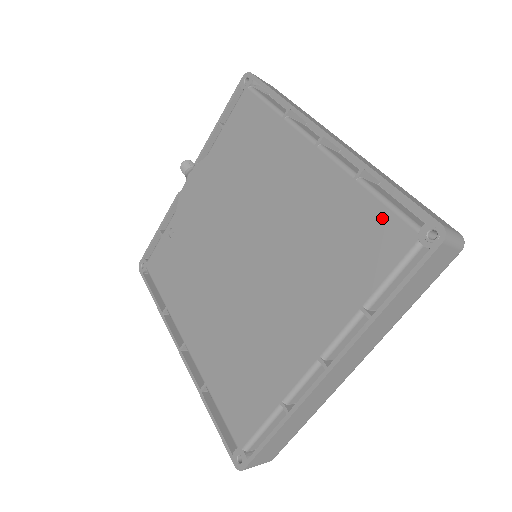
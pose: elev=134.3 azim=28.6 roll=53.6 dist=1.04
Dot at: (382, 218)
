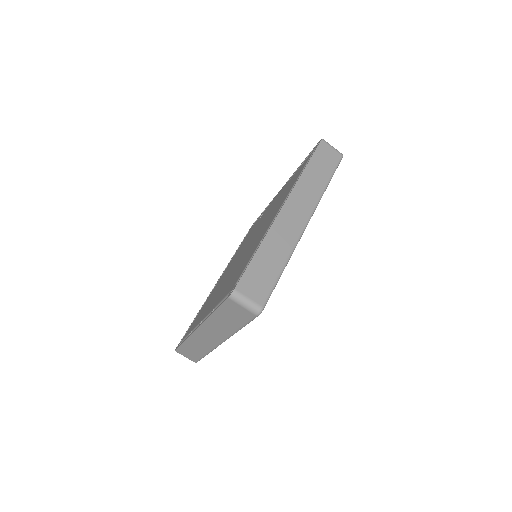
Dot at: (243, 269)
